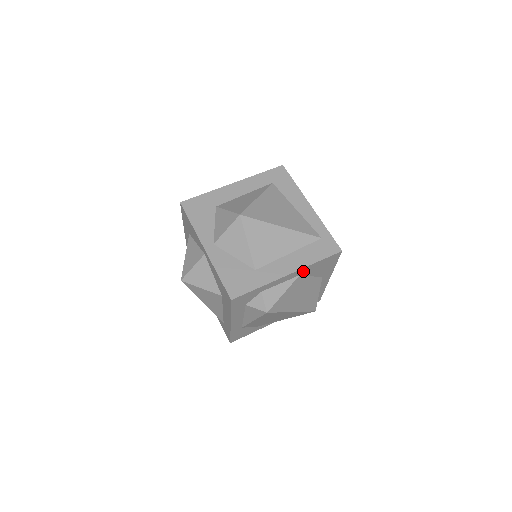
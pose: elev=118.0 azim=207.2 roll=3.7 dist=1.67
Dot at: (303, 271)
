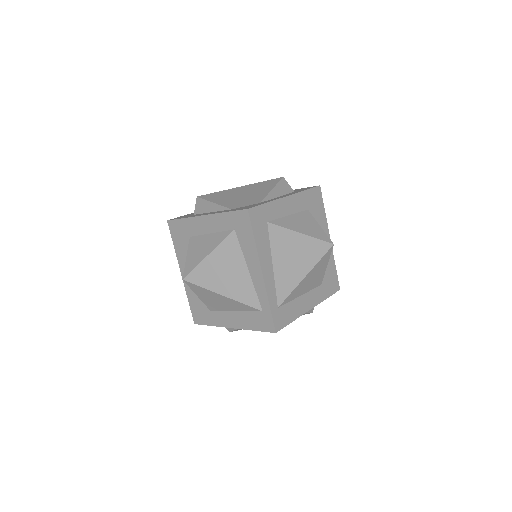
Dot at: occluded
